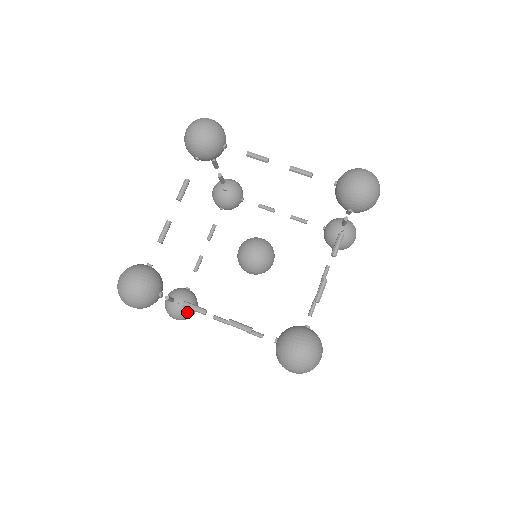
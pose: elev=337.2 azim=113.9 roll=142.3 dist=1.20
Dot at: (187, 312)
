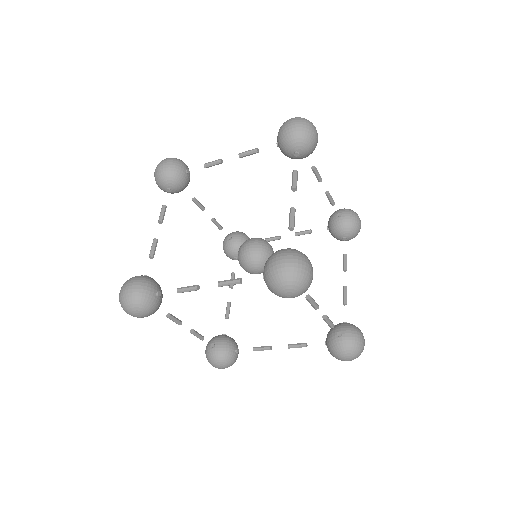
Dot at: (226, 353)
